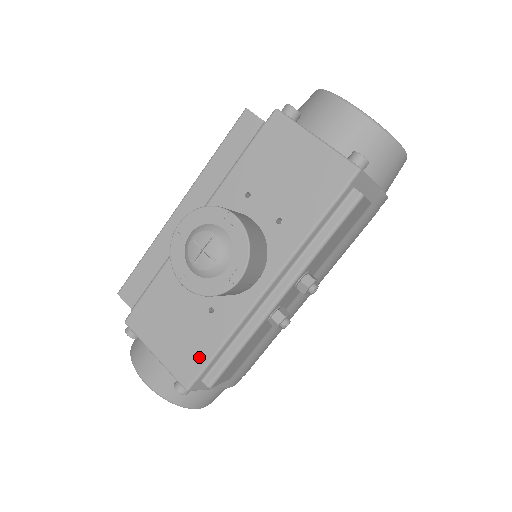
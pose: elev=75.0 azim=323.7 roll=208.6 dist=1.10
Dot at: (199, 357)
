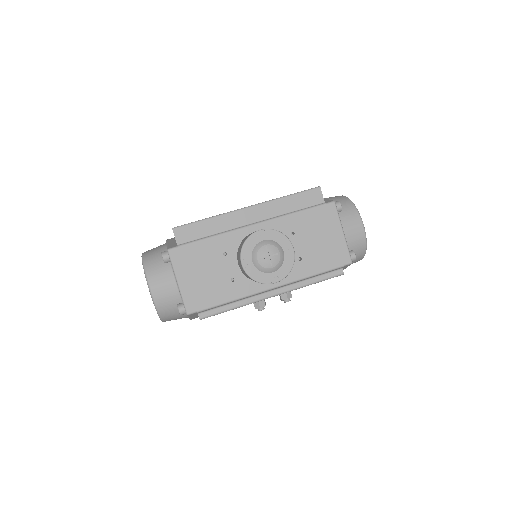
Dot at: (209, 301)
